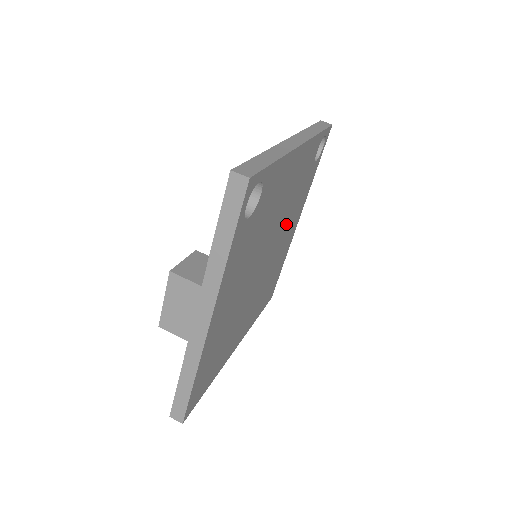
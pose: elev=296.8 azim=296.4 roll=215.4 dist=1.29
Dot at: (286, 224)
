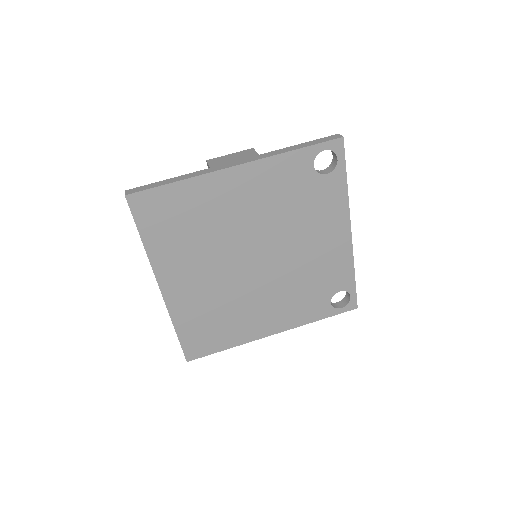
Dot at: (281, 288)
